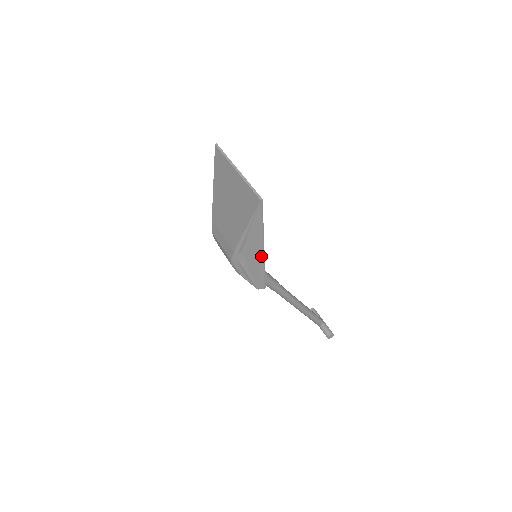
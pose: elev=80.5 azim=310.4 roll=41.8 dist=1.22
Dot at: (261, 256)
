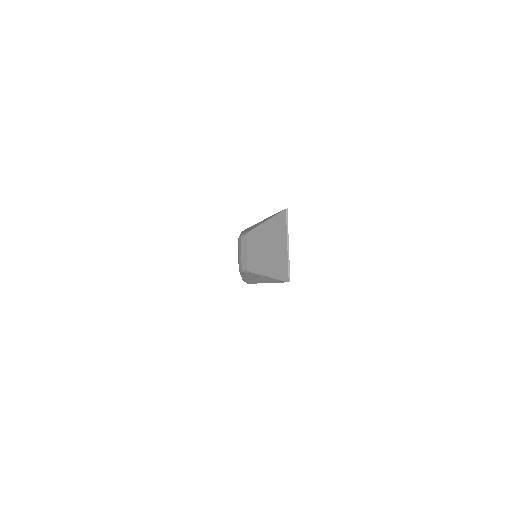
Dot at: (262, 282)
